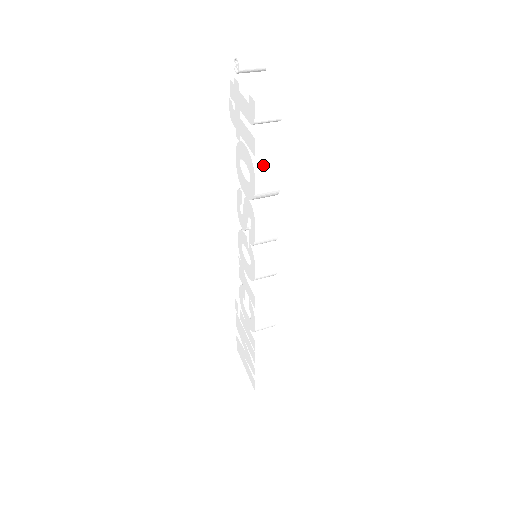
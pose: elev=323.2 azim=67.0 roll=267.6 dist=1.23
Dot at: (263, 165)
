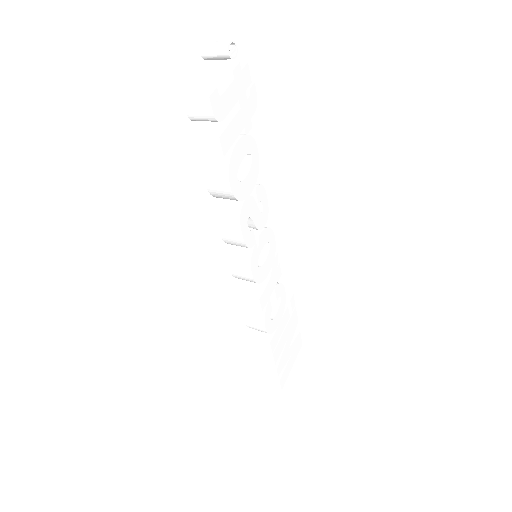
Dot at: (213, 165)
